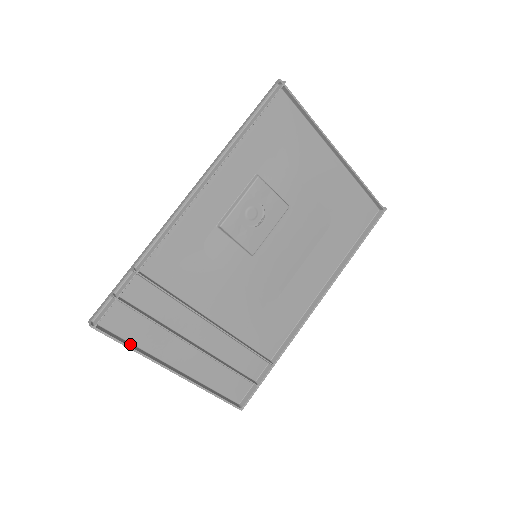
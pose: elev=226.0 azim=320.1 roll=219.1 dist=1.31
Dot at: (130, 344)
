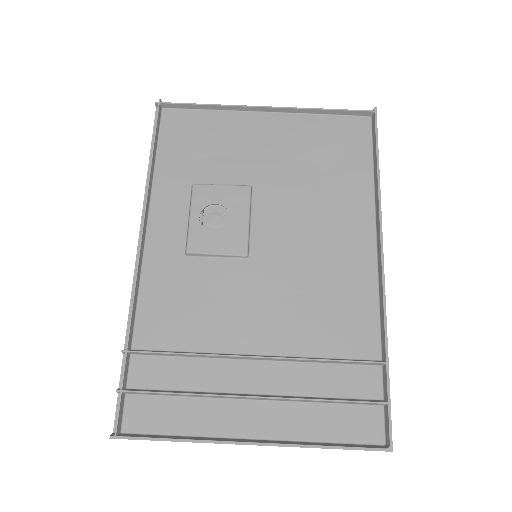
Dot at: (172, 437)
